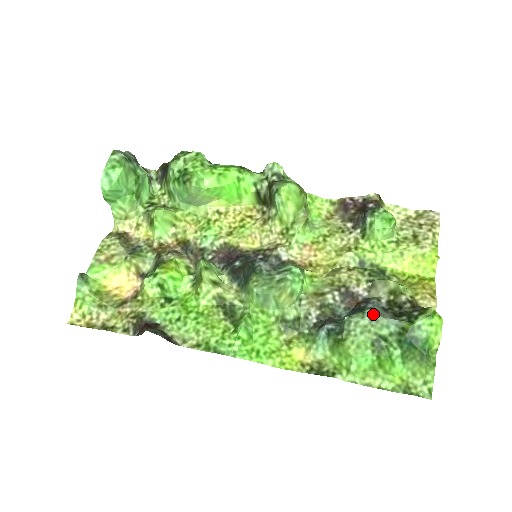
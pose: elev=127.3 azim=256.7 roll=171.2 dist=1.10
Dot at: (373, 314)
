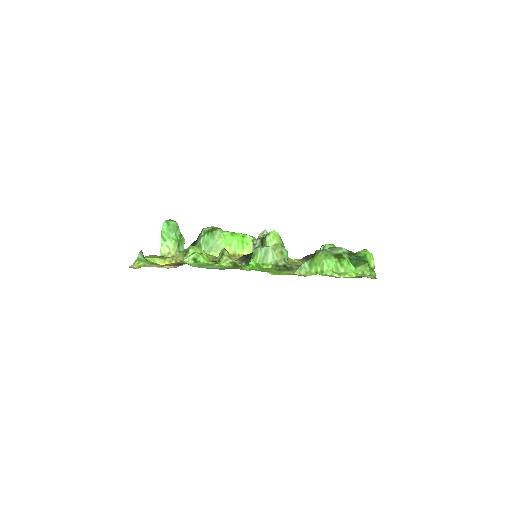
Dot at: (332, 248)
